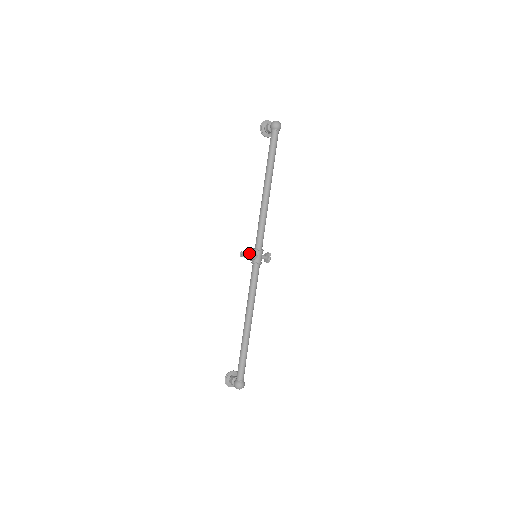
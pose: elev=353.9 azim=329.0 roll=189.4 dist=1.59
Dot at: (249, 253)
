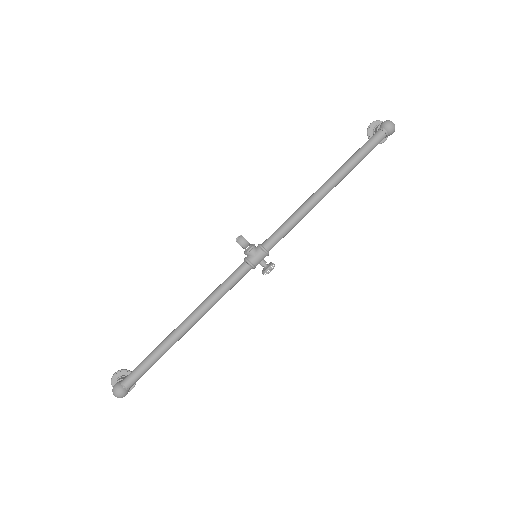
Dot at: (247, 242)
